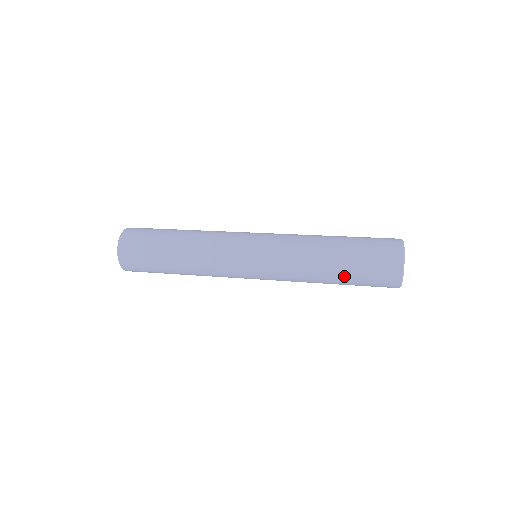
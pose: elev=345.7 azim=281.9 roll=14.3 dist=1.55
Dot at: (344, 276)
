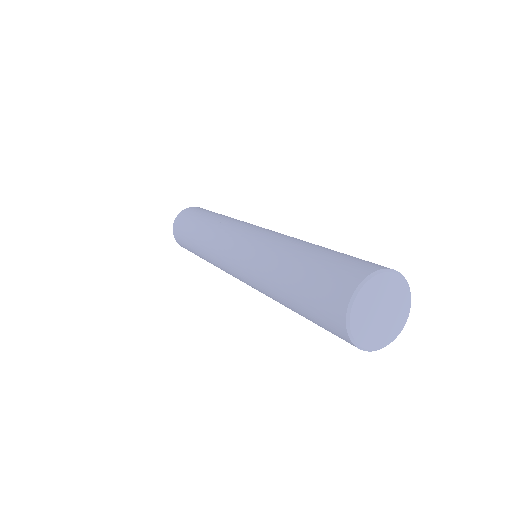
Dot at: (294, 304)
